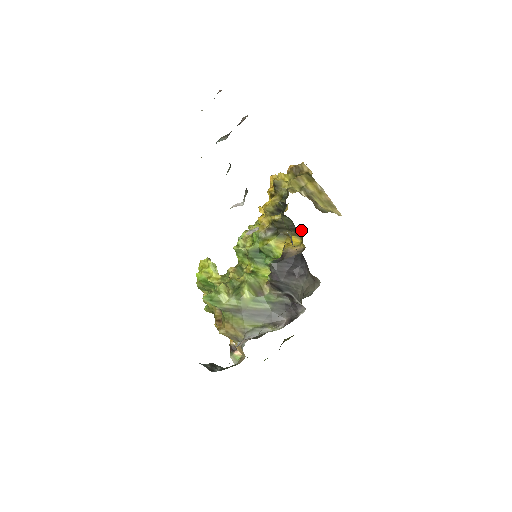
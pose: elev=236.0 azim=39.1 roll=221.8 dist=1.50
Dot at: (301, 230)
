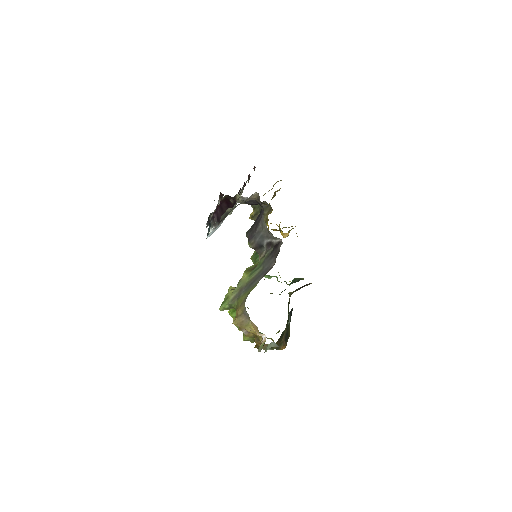
Dot at: (267, 204)
